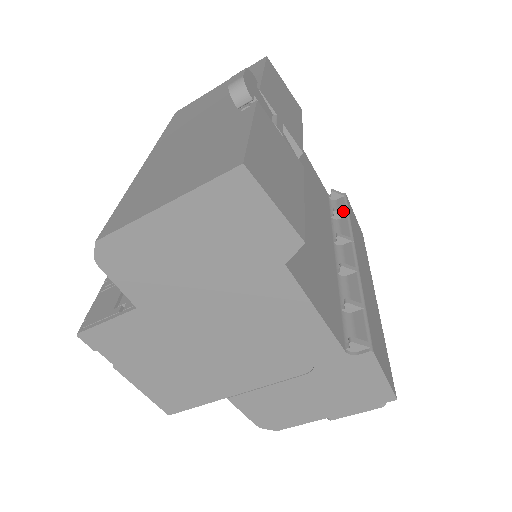
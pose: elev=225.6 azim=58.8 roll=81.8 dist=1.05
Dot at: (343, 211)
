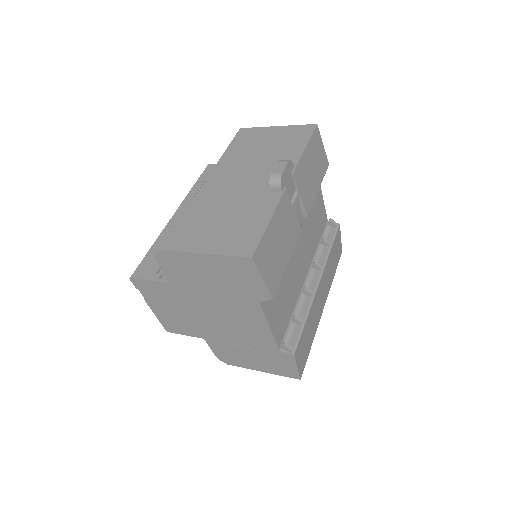
Dot at: (329, 241)
